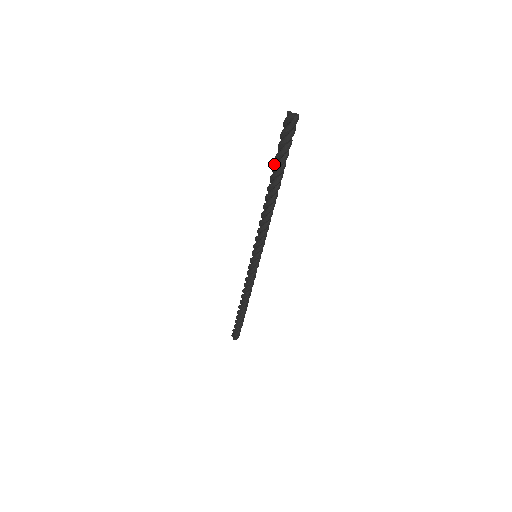
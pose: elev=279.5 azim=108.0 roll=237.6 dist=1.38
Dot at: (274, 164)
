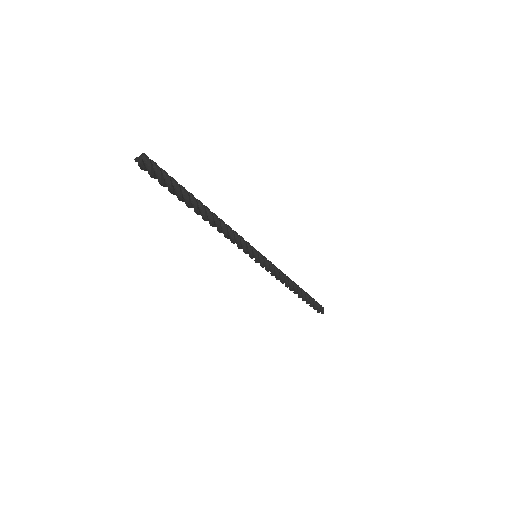
Dot at: occluded
